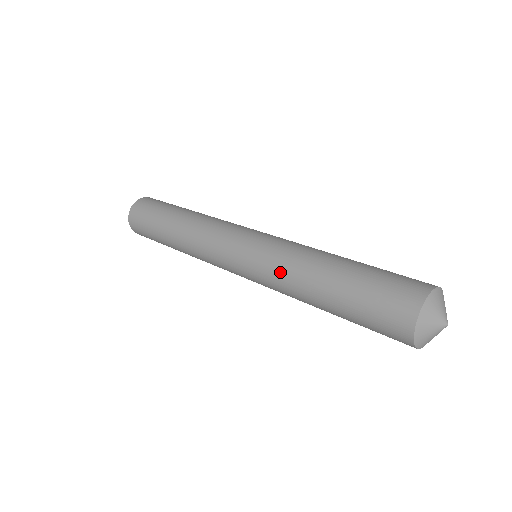
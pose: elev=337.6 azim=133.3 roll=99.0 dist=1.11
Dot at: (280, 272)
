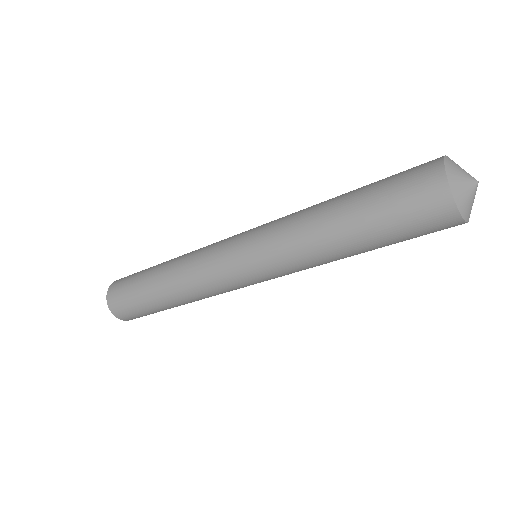
Dot at: (292, 214)
